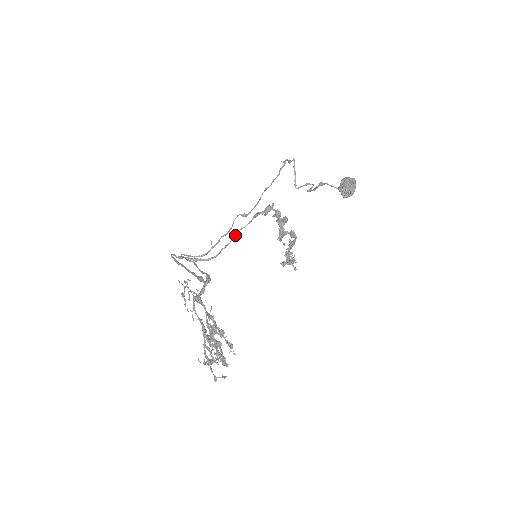
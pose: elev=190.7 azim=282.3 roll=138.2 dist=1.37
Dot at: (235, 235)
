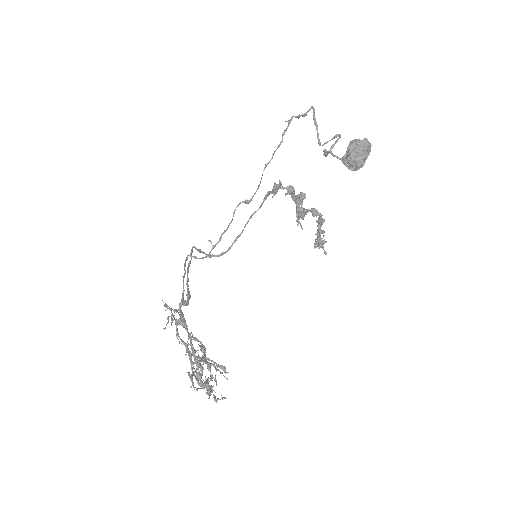
Dot at: occluded
